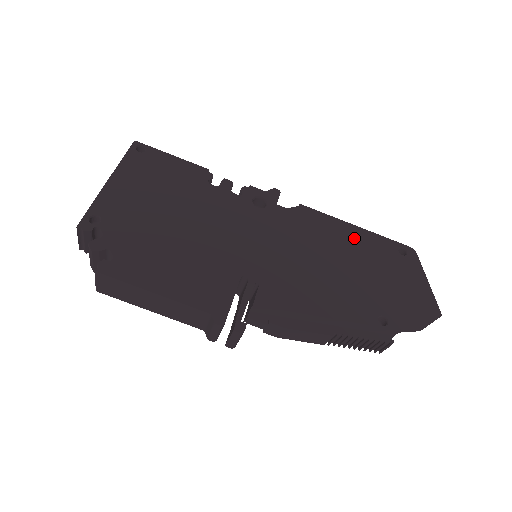
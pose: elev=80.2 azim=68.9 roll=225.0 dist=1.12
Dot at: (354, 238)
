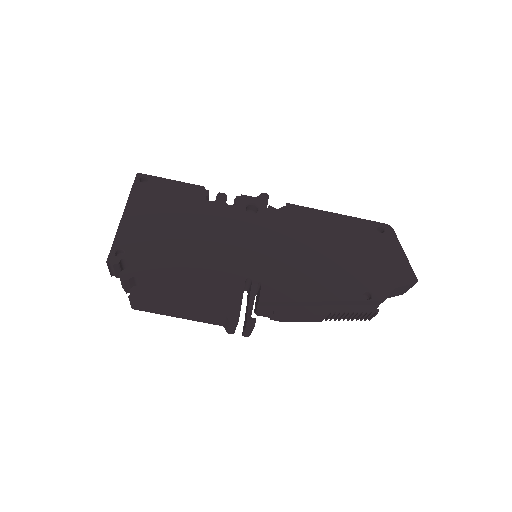
Dot at: (337, 226)
